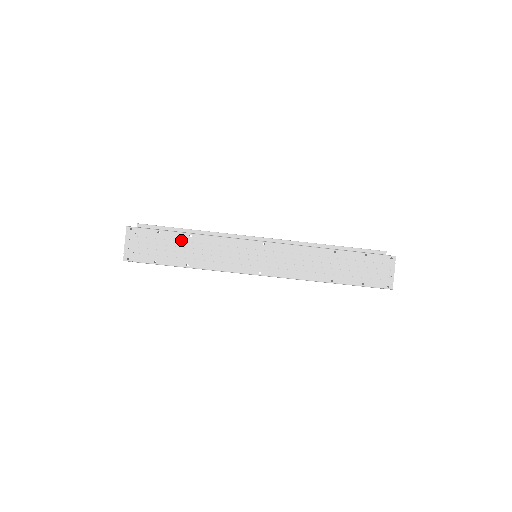
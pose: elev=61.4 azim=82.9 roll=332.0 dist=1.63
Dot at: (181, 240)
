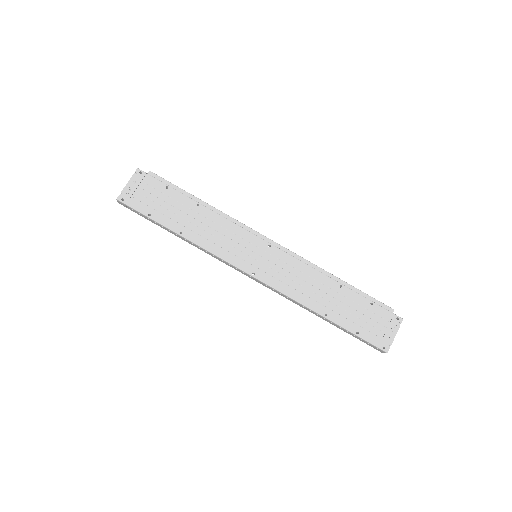
Dot at: (186, 205)
